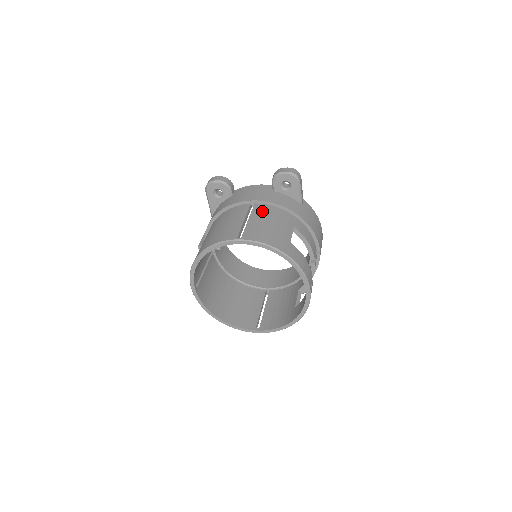
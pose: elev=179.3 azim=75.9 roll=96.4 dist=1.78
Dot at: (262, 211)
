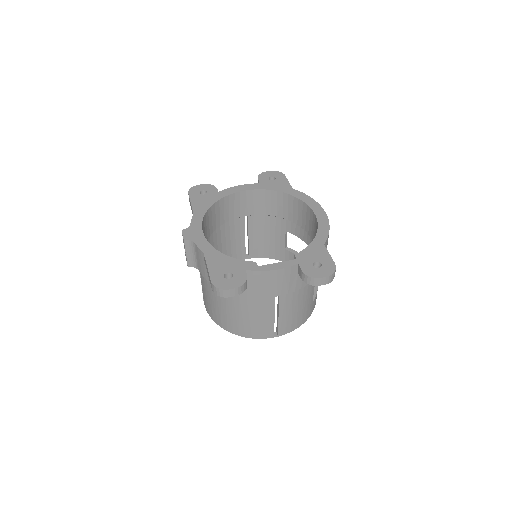
Dot at: (290, 300)
